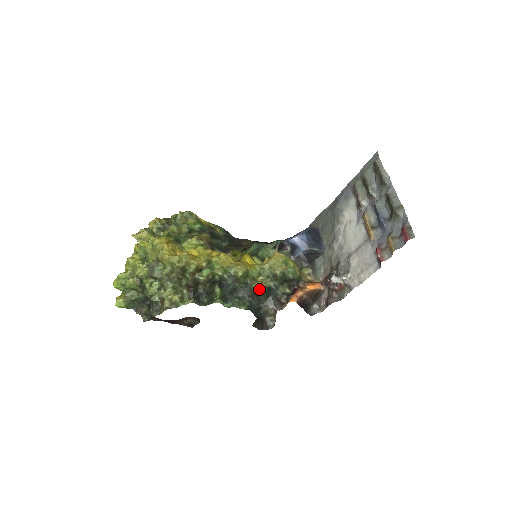
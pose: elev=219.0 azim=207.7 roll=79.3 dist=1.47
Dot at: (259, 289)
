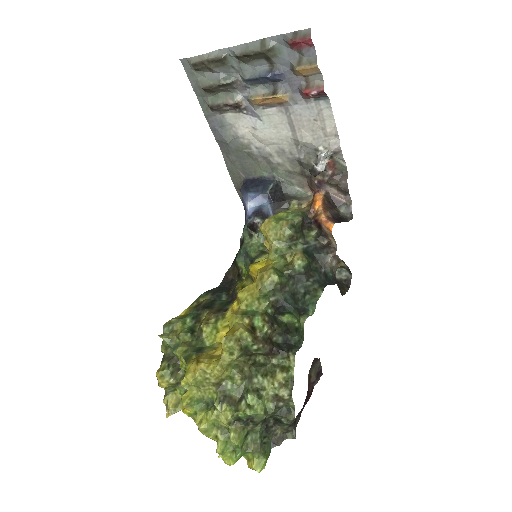
Dot at: (303, 262)
